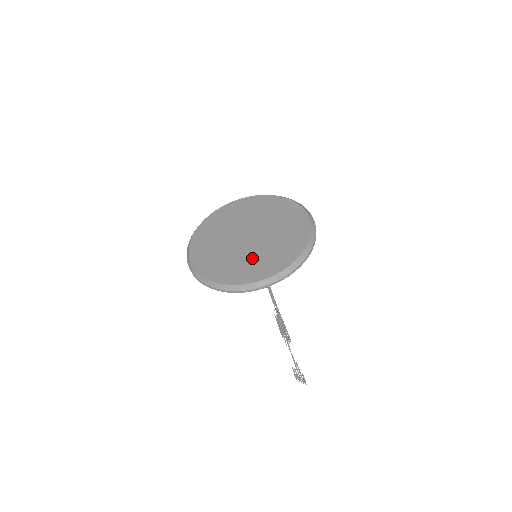
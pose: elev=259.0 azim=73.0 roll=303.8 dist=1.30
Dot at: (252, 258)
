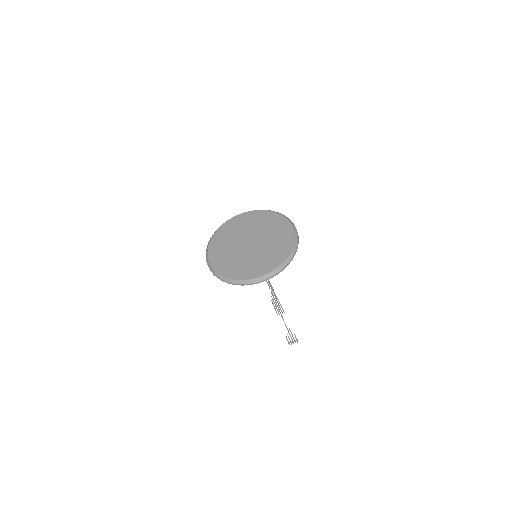
Dot at: (269, 249)
